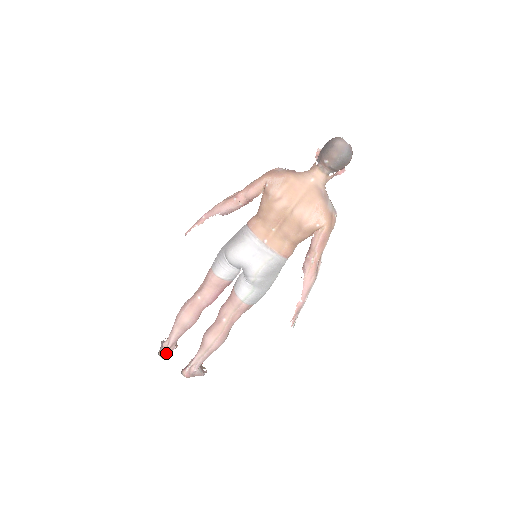
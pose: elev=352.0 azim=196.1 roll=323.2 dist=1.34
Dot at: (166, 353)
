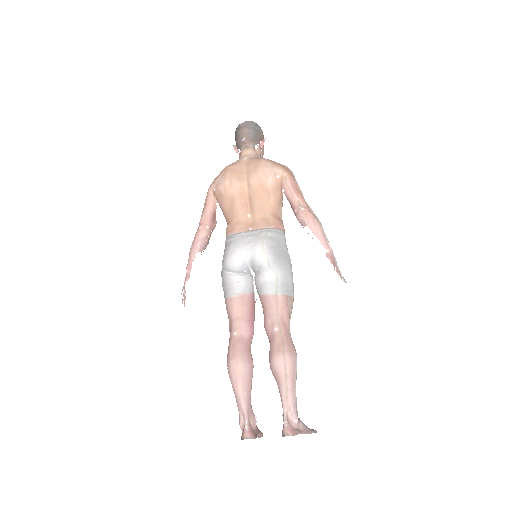
Dot at: (249, 429)
